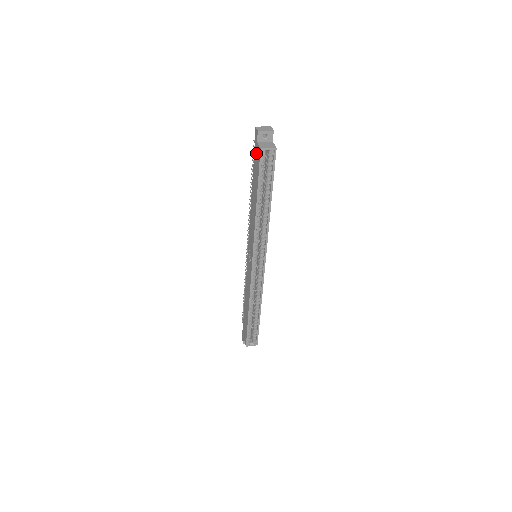
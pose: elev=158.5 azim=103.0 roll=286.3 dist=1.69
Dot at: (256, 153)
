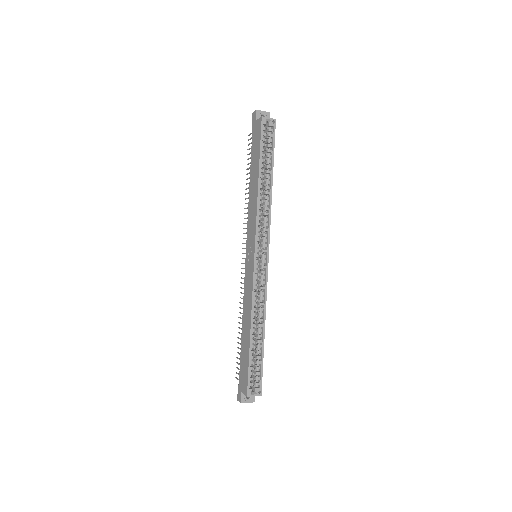
Dot at: (255, 131)
